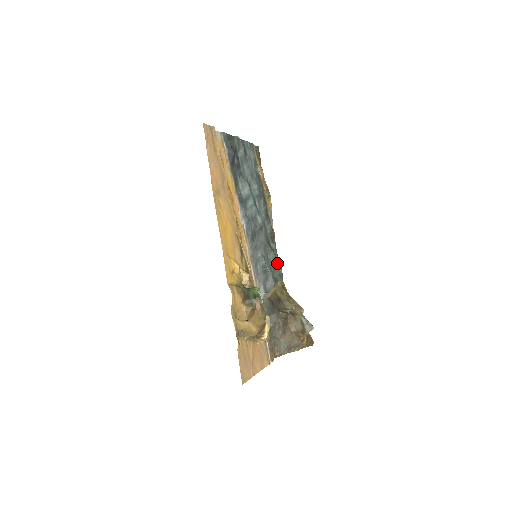
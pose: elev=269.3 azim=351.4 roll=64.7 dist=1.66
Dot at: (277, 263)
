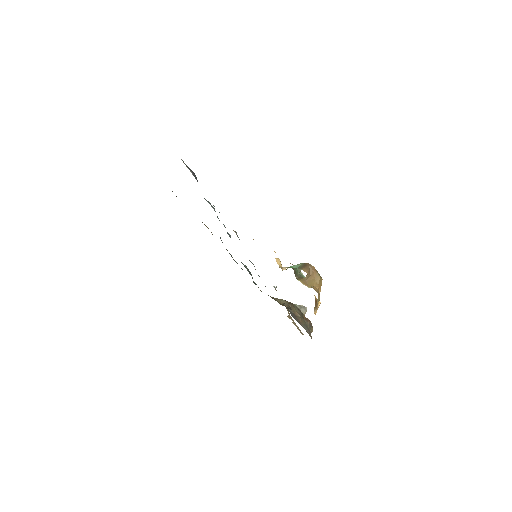
Dot at: (250, 273)
